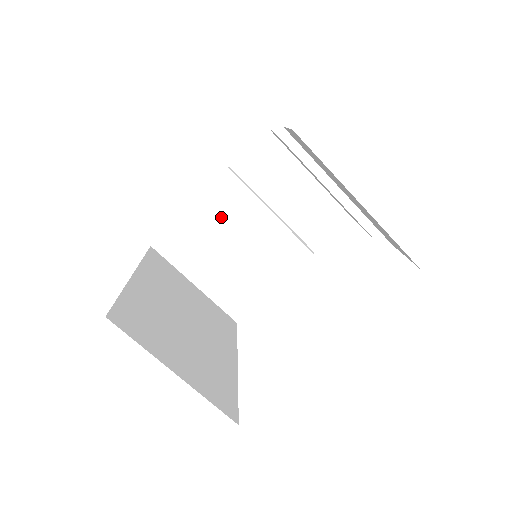
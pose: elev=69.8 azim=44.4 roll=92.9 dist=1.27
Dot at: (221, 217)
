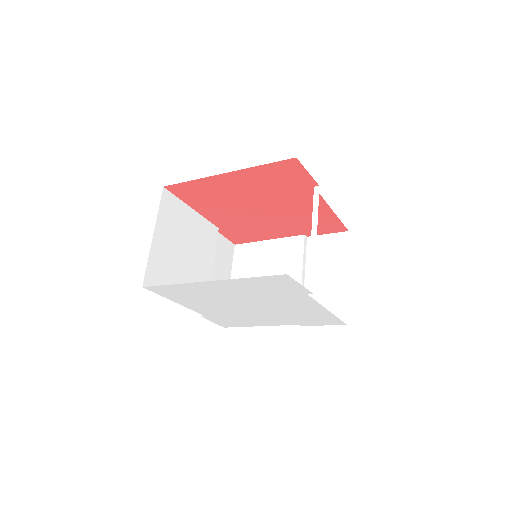
Dot at: (198, 235)
